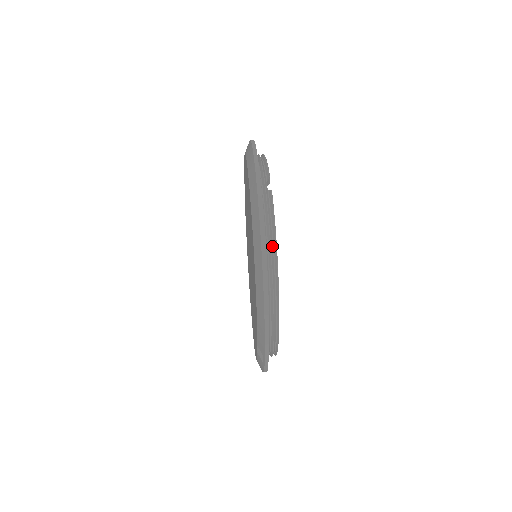
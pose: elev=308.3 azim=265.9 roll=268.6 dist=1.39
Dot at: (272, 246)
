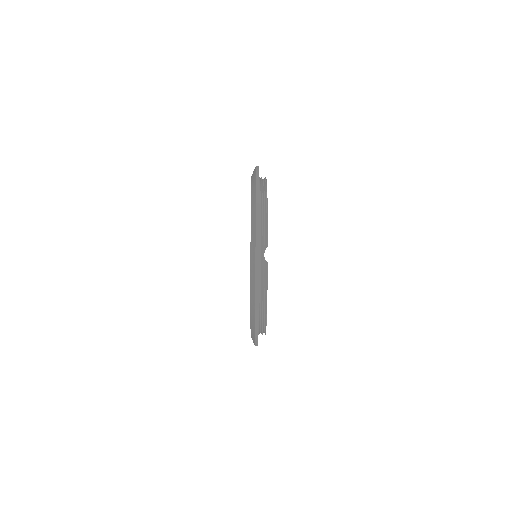
Dot at: (264, 303)
